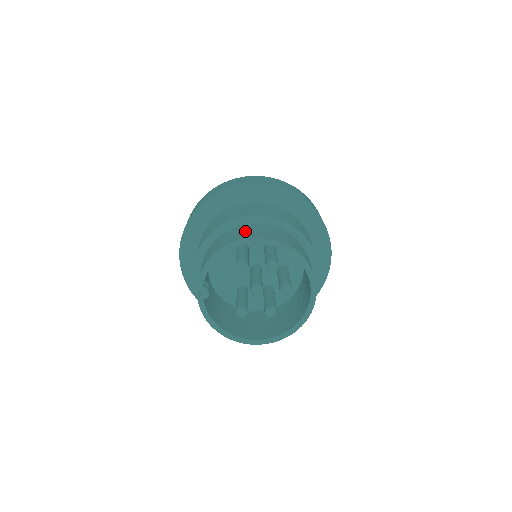
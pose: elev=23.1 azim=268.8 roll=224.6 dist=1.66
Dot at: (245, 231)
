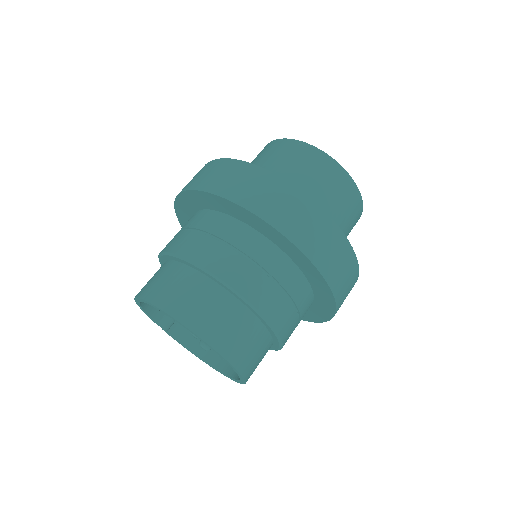
Dot at: (153, 278)
